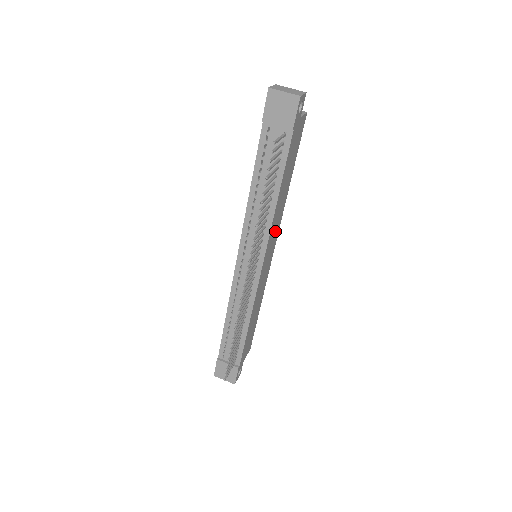
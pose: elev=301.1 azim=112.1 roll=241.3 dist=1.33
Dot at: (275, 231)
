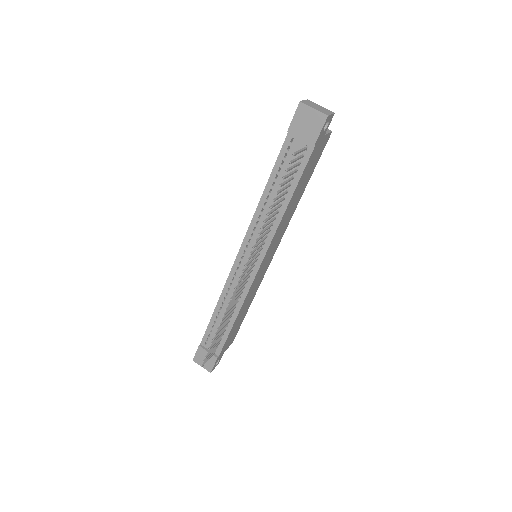
Dot at: (279, 236)
